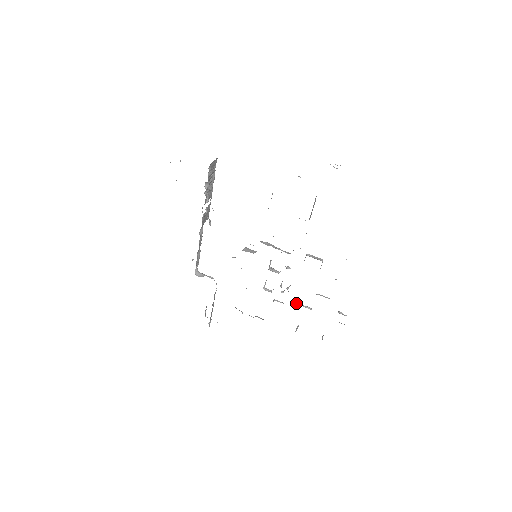
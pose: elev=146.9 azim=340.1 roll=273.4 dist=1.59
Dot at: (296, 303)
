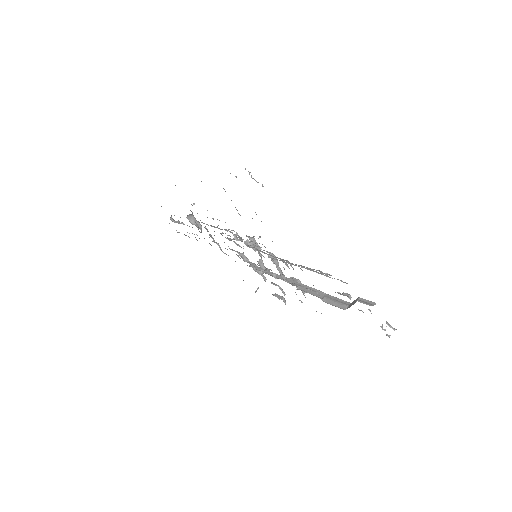
Dot at: occluded
